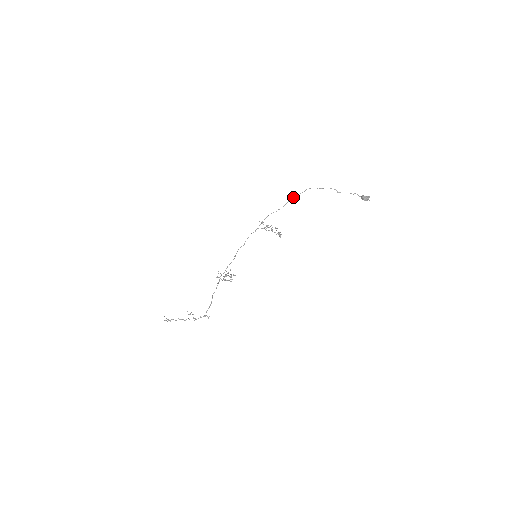
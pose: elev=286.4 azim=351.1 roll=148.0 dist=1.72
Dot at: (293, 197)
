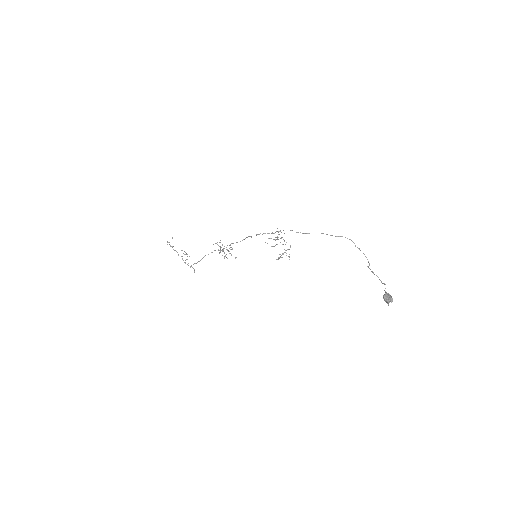
Dot at: occluded
